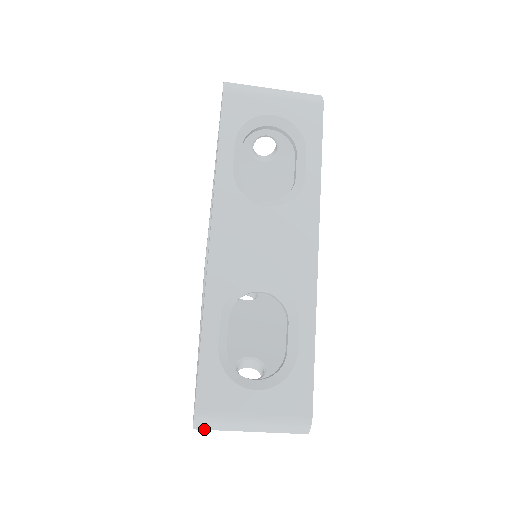
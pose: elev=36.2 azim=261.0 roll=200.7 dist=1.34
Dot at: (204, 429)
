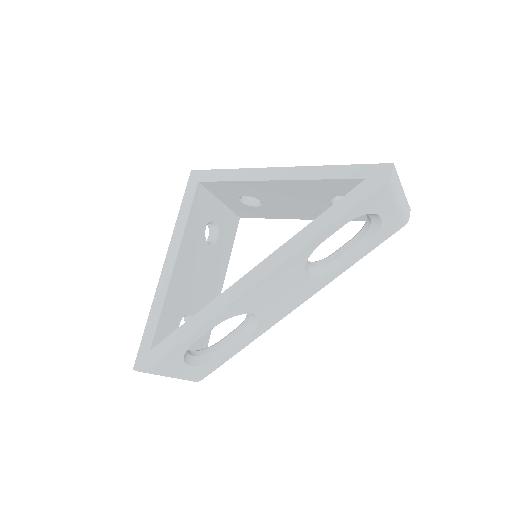
Dot at: occluded
